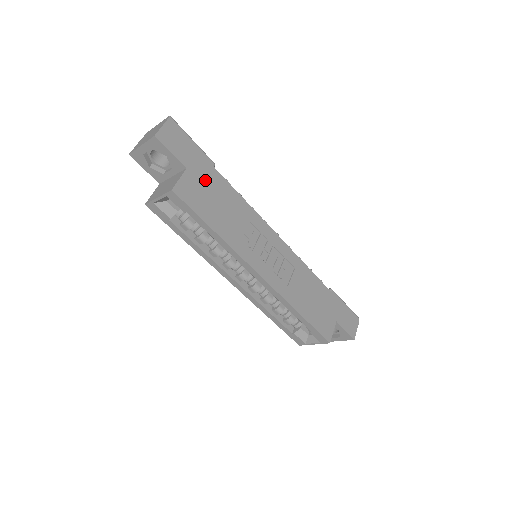
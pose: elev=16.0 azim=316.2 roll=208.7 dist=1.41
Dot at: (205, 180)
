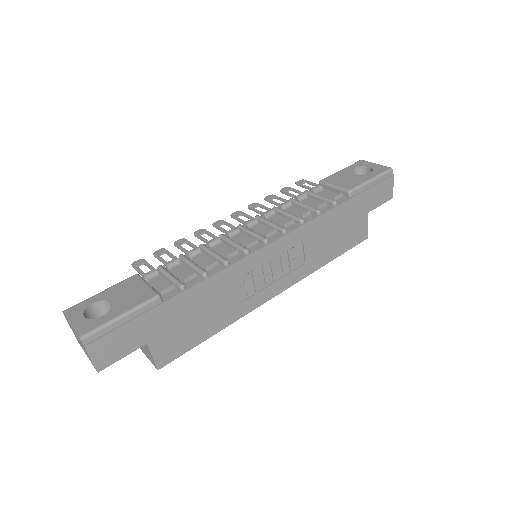
Dot at: (169, 323)
